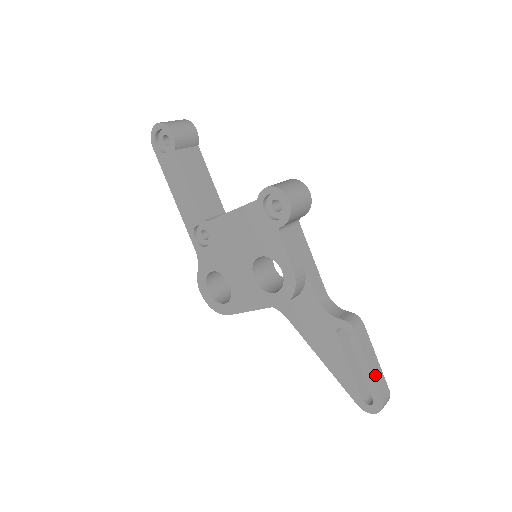
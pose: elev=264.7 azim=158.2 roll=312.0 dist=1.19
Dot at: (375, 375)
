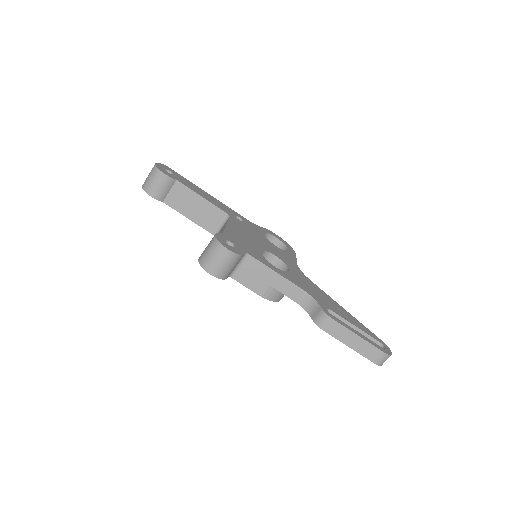
Dot at: (359, 350)
